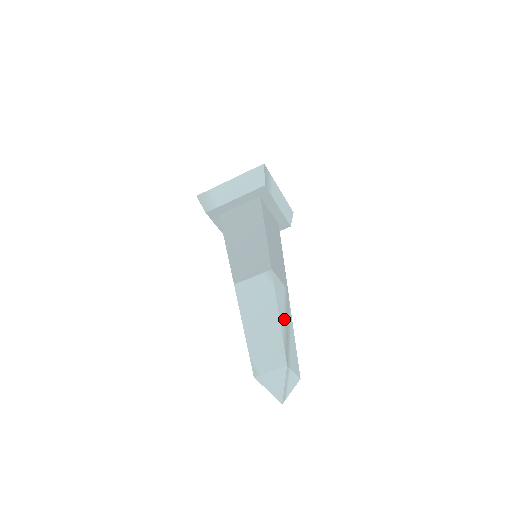
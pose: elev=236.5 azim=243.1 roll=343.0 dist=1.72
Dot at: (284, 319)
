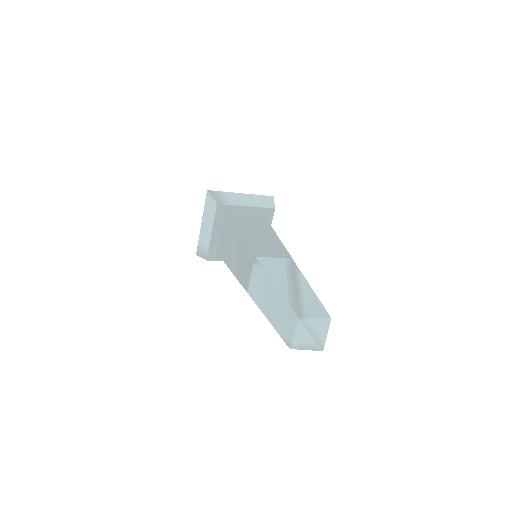
Dot at: (287, 284)
